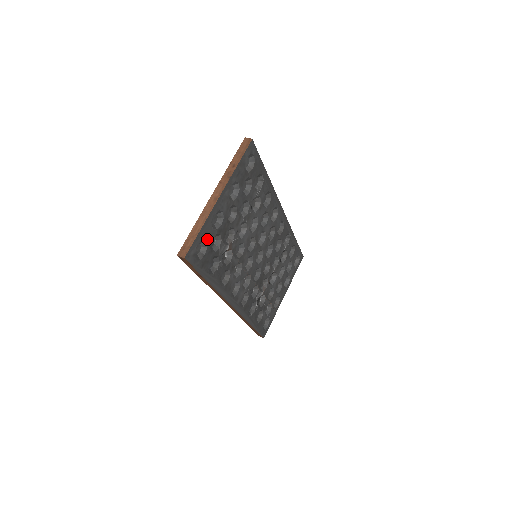
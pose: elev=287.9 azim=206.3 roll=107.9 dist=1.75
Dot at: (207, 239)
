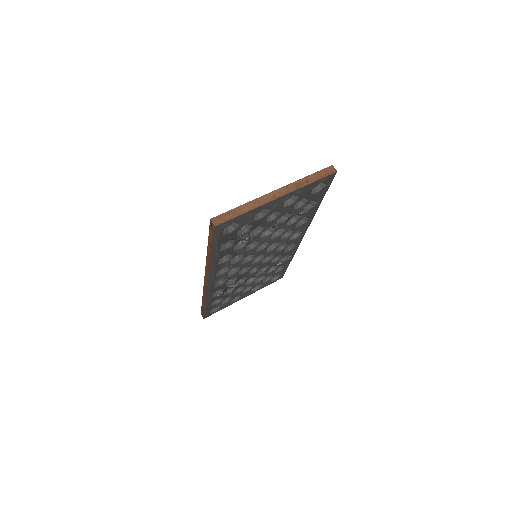
Dot at: (241, 223)
